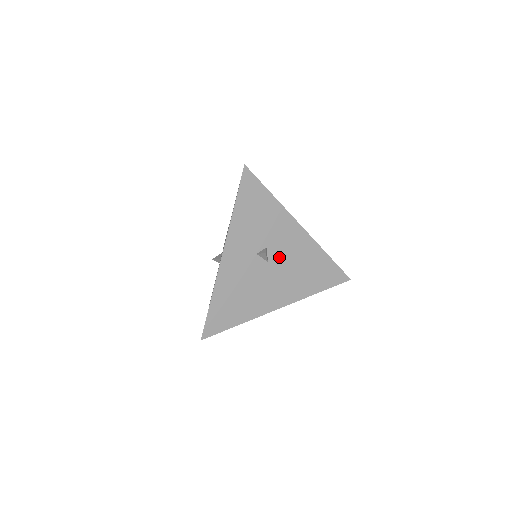
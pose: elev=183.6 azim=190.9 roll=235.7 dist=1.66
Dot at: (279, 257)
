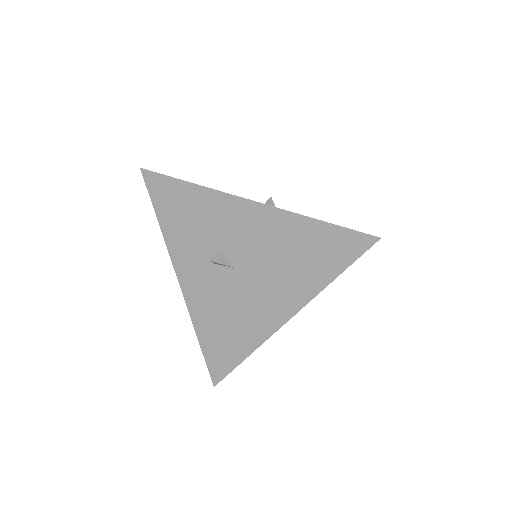
Dot at: (244, 255)
